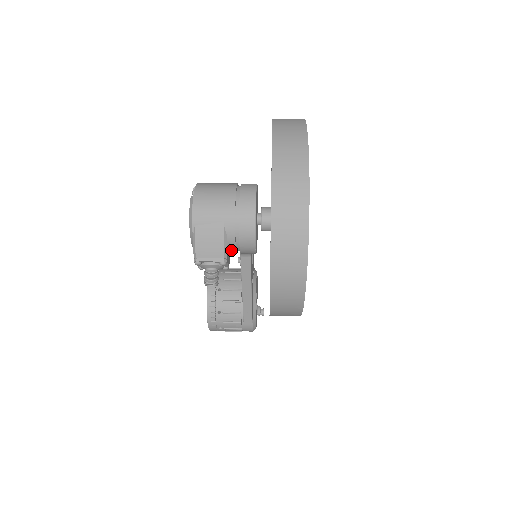
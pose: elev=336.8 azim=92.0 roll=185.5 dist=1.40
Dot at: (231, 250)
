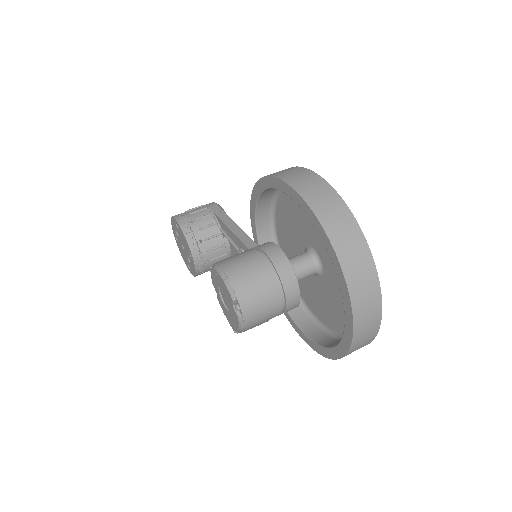
Dot at: occluded
